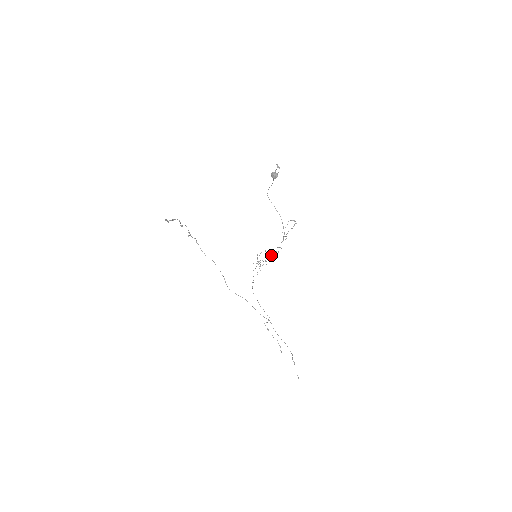
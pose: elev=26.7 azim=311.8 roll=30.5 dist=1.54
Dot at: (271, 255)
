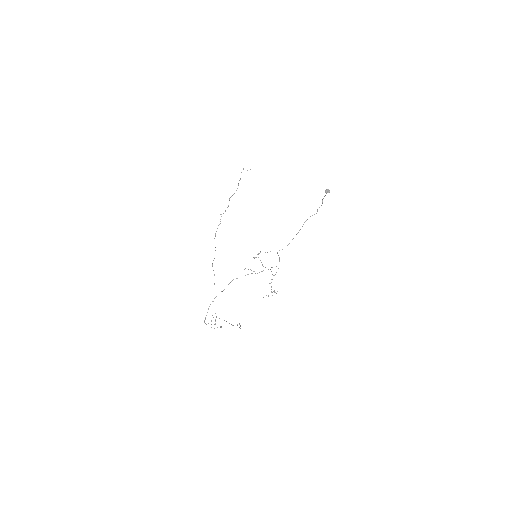
Dot at: (261, 271)
